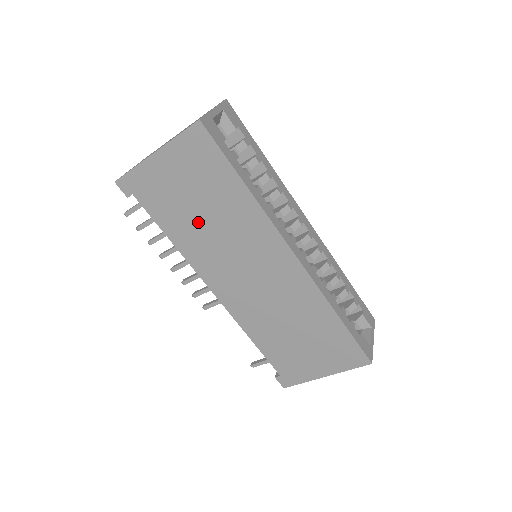
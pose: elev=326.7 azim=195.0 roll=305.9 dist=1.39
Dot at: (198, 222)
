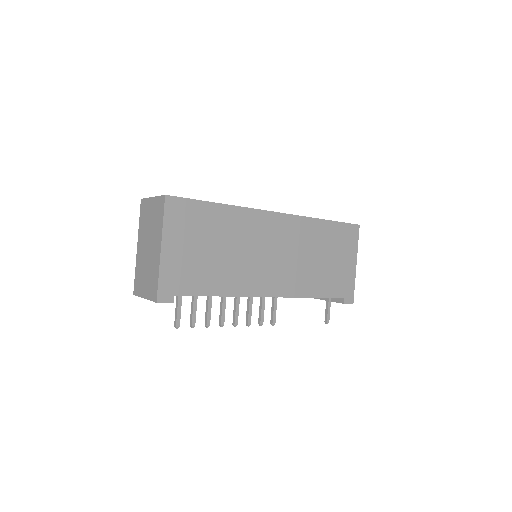
Dot at: (222, 261)
